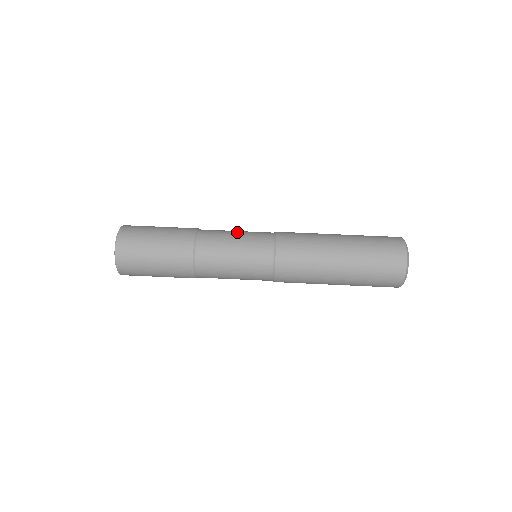
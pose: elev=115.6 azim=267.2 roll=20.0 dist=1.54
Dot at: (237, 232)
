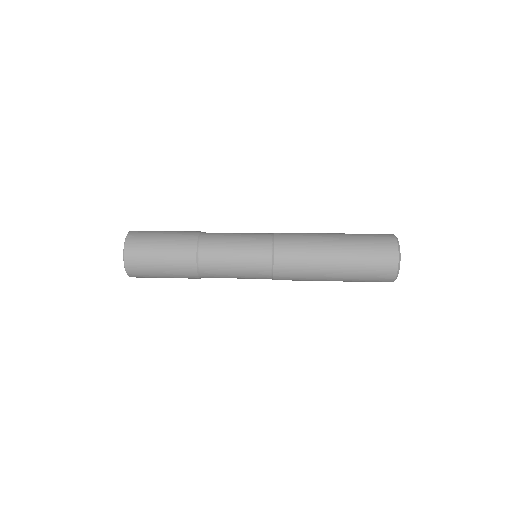
Dot at: (237, 235)
